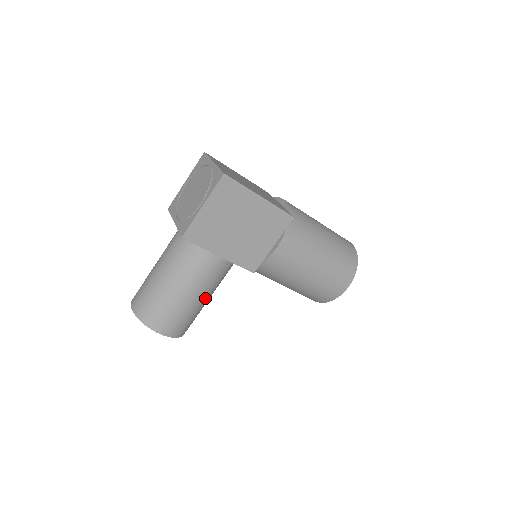
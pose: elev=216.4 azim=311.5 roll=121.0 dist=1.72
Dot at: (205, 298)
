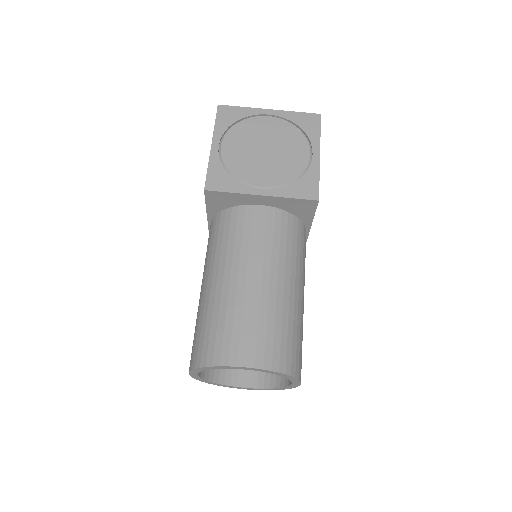
Dot at: occluded
